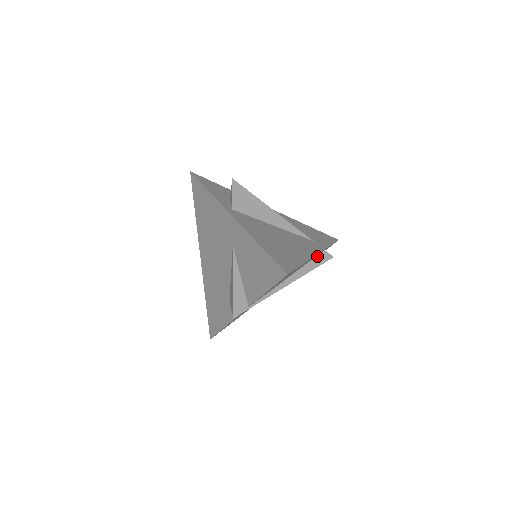
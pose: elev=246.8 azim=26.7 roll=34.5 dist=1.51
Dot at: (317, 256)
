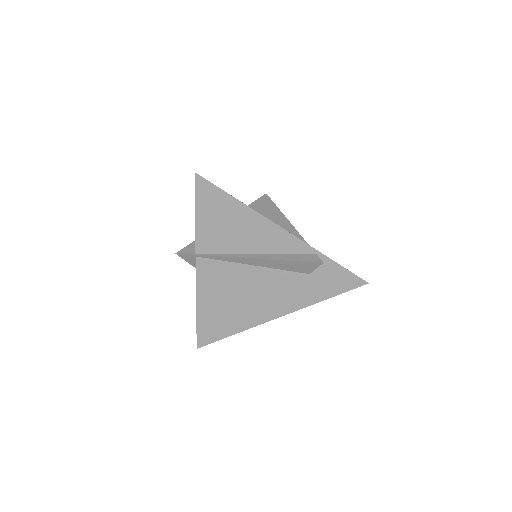
Dot at: (303, 255)
